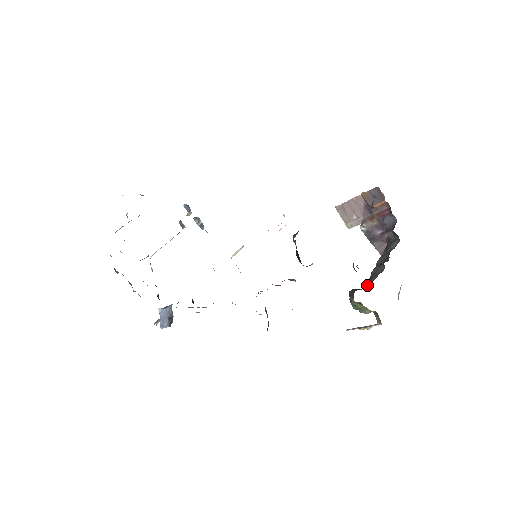
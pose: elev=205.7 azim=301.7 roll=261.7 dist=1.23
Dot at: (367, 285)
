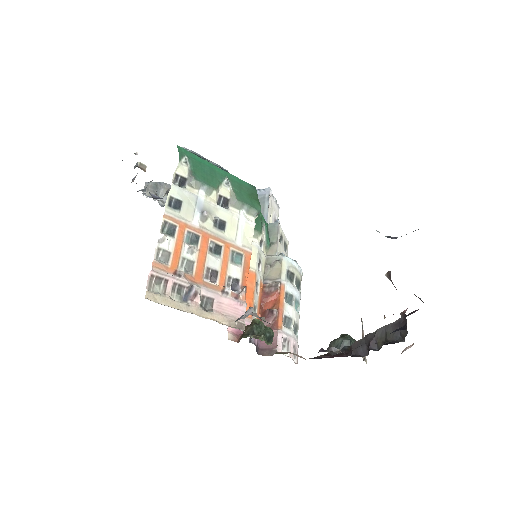
Dot at: (350, 348)
